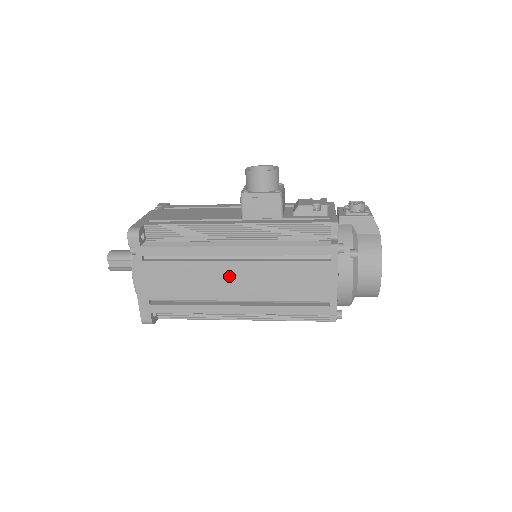
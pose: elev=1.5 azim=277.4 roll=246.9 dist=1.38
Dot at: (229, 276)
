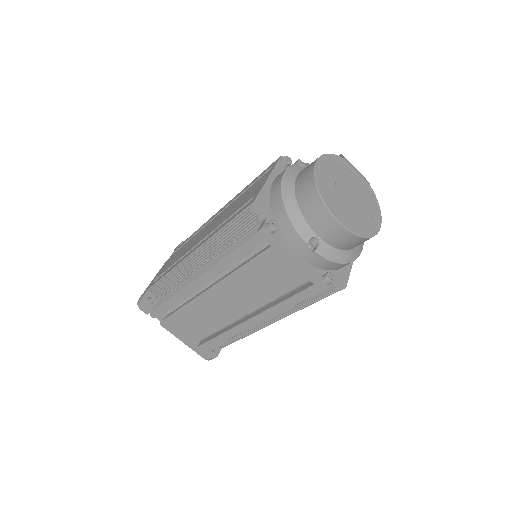
Dot at: (205, 230)
